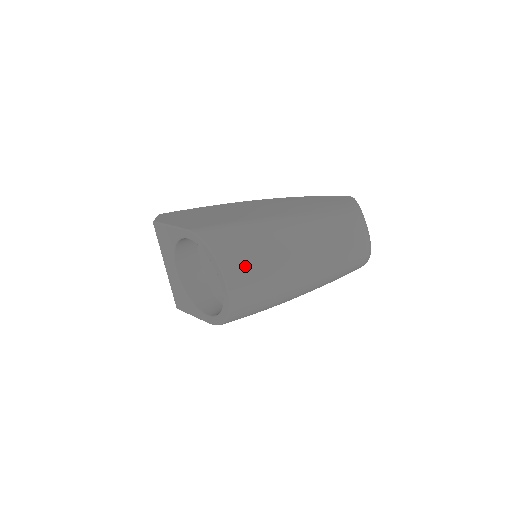
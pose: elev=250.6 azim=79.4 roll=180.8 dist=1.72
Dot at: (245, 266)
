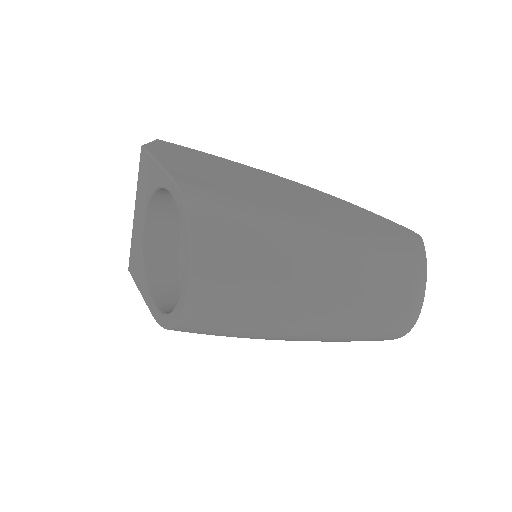
Dot at: (228, 272)
